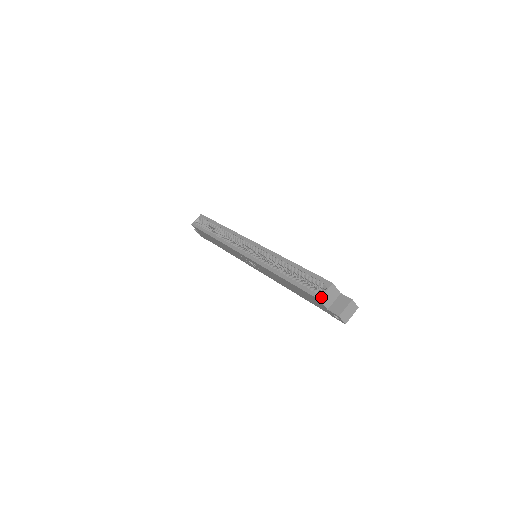
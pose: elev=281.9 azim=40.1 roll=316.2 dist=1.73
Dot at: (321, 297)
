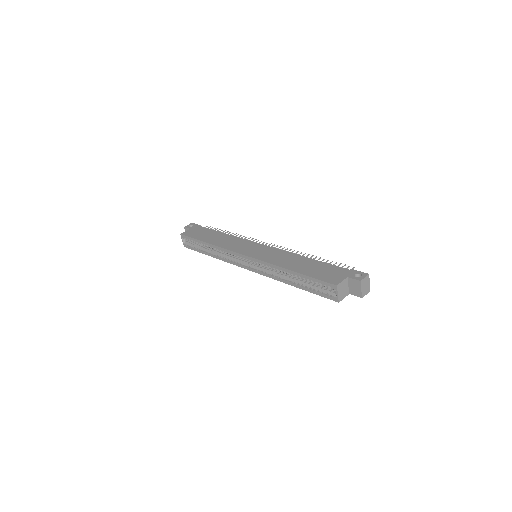
Dot at: (338, 300)
